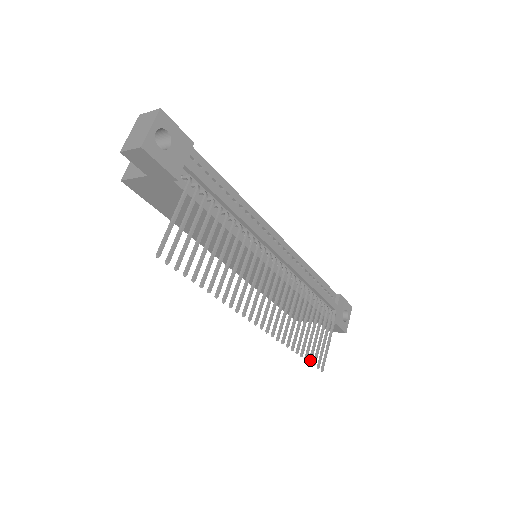
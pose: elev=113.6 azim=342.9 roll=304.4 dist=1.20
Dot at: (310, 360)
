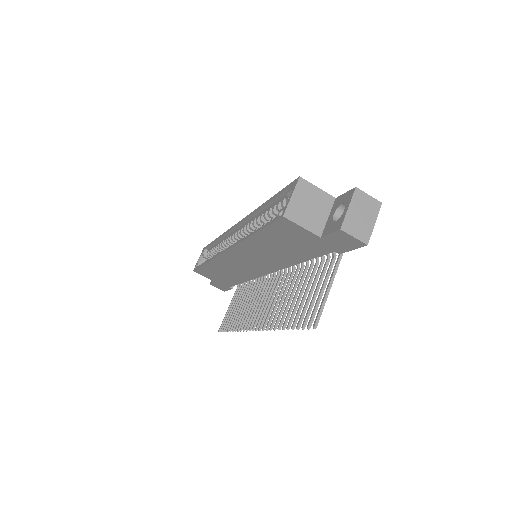
Dot at: occluded
